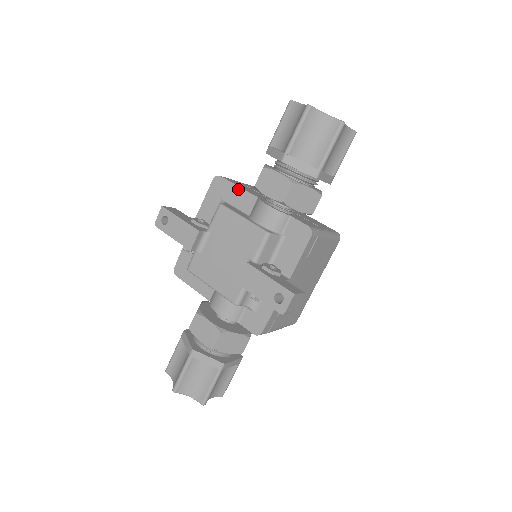
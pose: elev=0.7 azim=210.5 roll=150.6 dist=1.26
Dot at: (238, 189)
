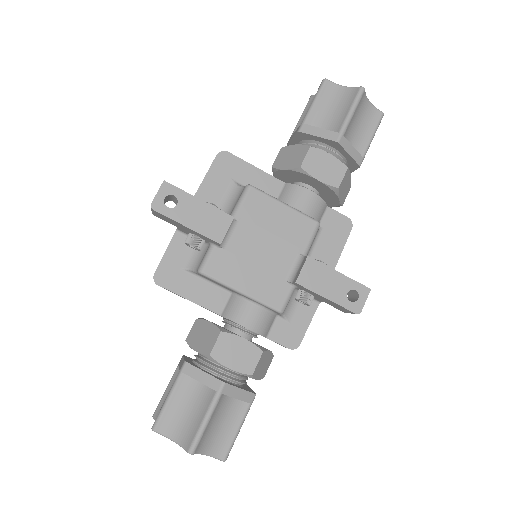
Dot at: (256, 170)
